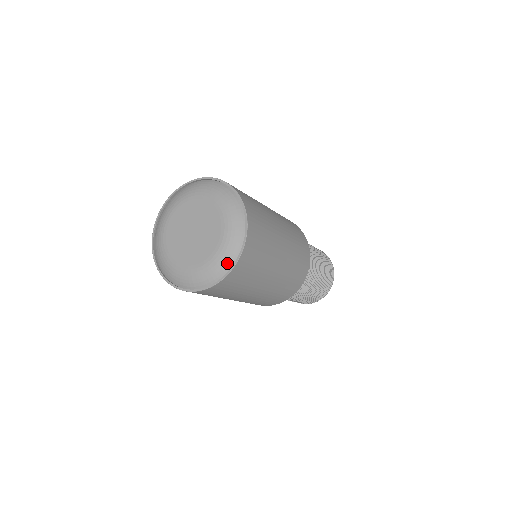
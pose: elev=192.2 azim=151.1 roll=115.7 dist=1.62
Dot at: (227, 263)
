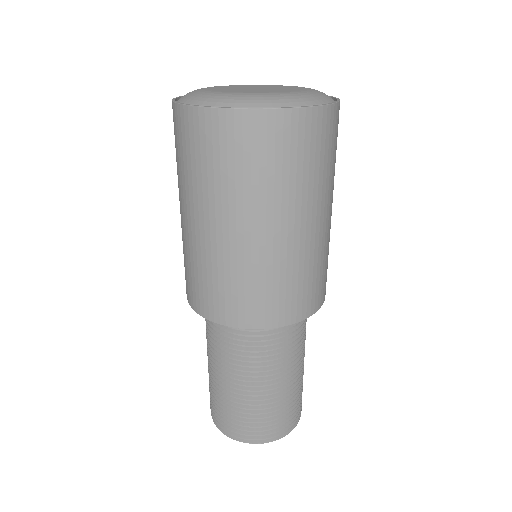
Dot at: occluded
